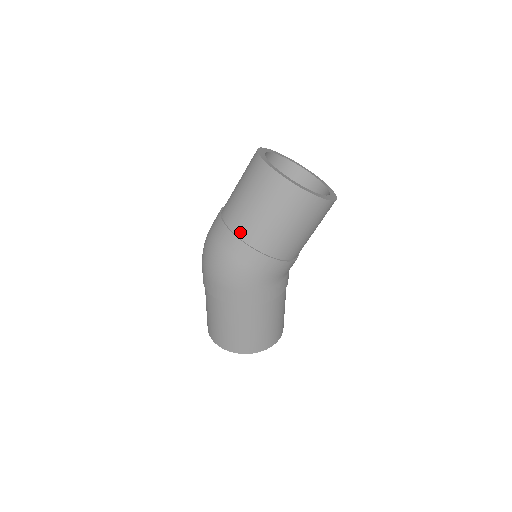
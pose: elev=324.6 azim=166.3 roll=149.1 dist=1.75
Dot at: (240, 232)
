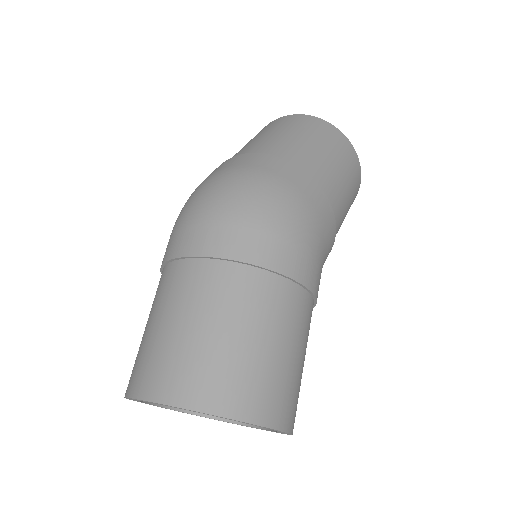
Dot at: (296, 162)
